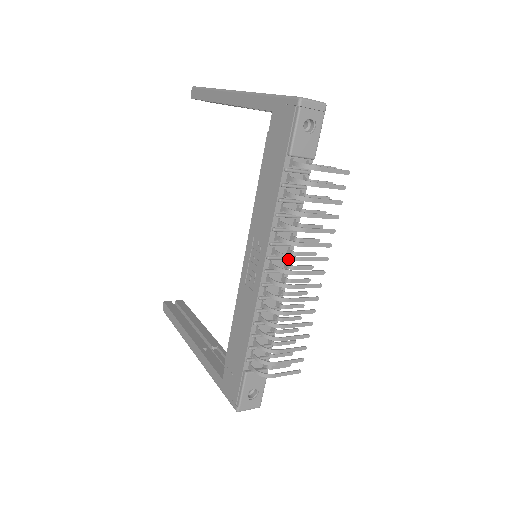
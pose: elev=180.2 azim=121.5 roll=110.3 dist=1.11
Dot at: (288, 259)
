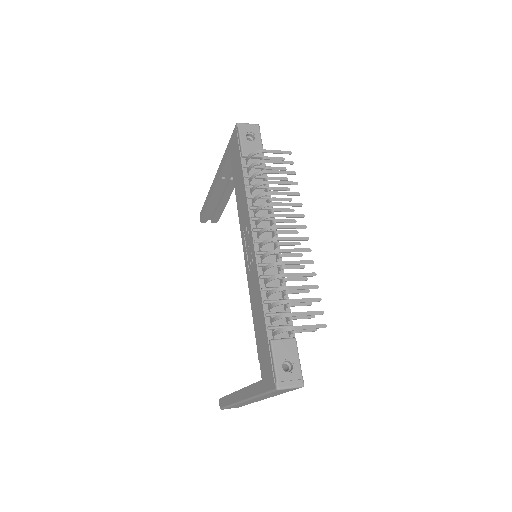
Dot at: (266, 218)
